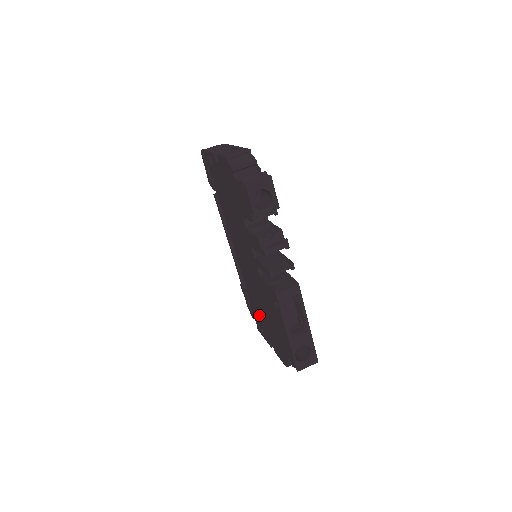
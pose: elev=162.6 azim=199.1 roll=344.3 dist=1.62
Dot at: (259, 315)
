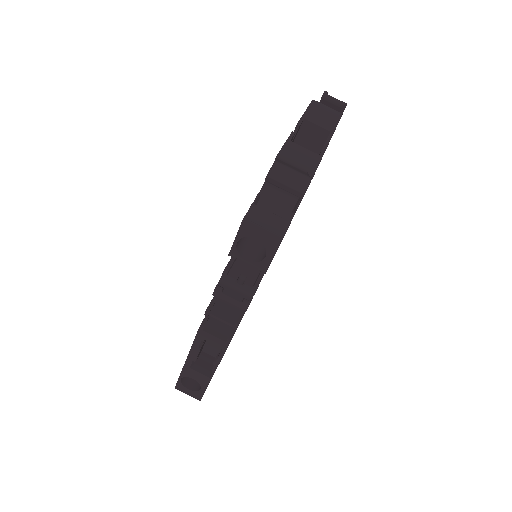
Dot at: occluded
